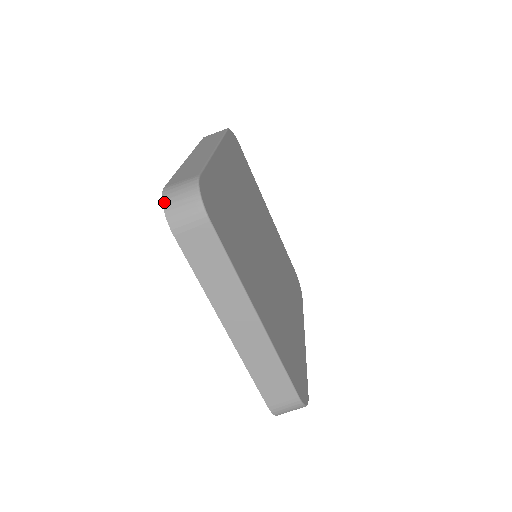
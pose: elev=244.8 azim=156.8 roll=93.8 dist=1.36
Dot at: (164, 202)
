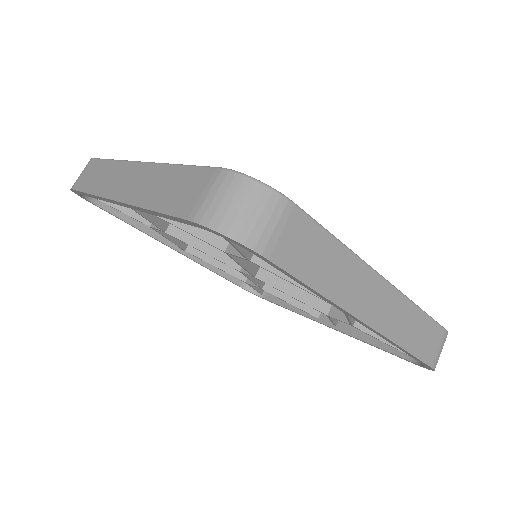
Dot at: (220, 230)
